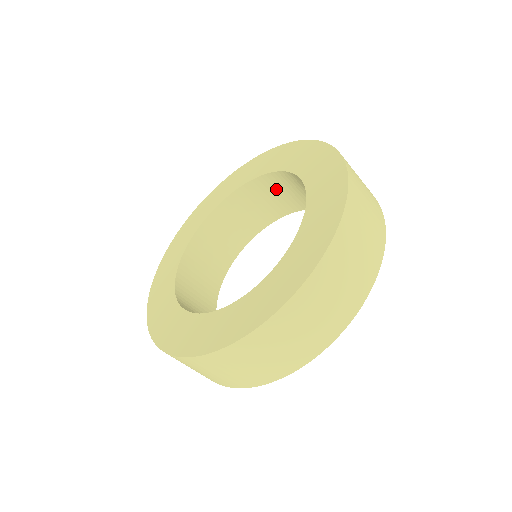
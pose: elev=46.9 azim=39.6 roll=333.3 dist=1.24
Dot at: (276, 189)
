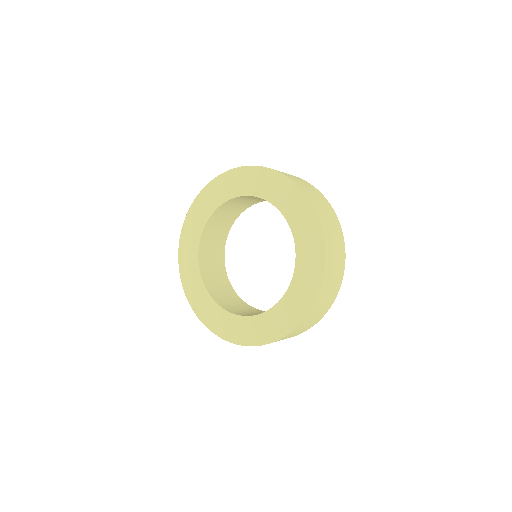
Dot at: occluded
